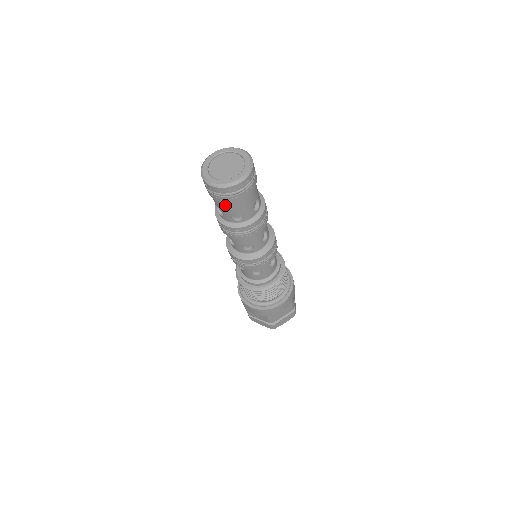
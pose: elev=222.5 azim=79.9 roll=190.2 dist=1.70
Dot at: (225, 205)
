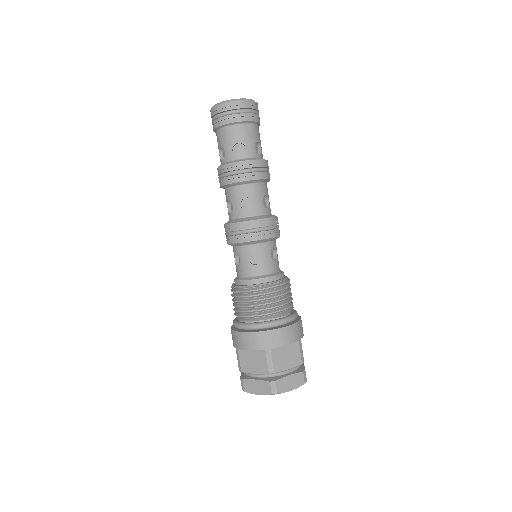
Dot at: (228, 133)
